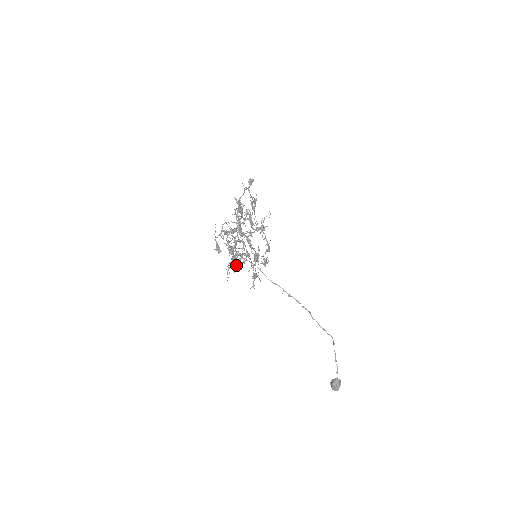
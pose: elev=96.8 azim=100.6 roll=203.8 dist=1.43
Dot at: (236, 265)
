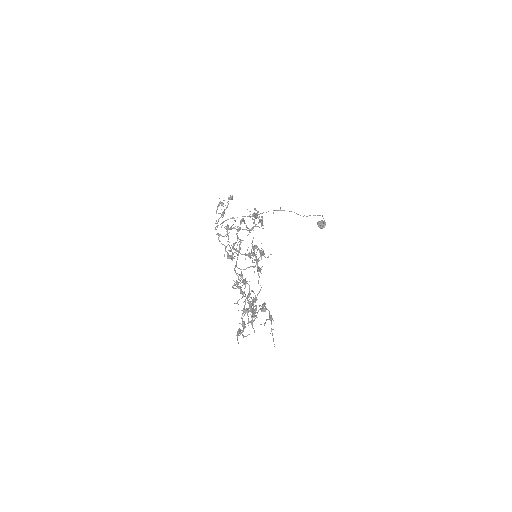
Dot at: occluded
